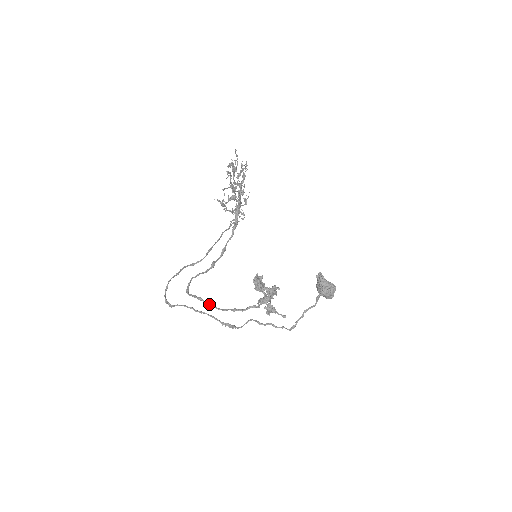
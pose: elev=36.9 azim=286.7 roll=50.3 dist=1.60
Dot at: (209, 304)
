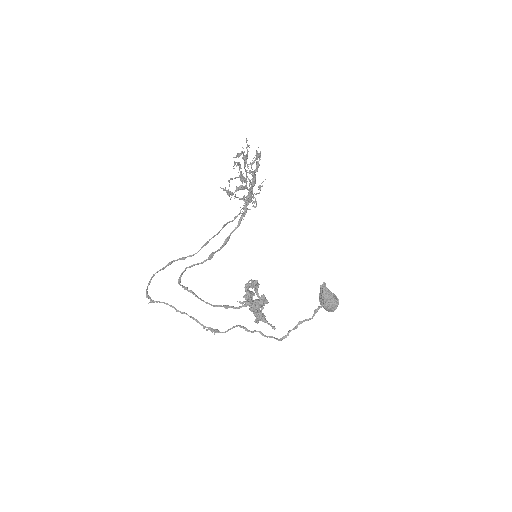
Dot at: (200, 298)
